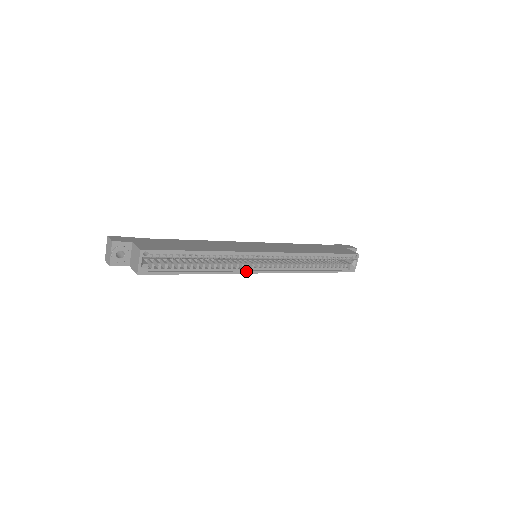
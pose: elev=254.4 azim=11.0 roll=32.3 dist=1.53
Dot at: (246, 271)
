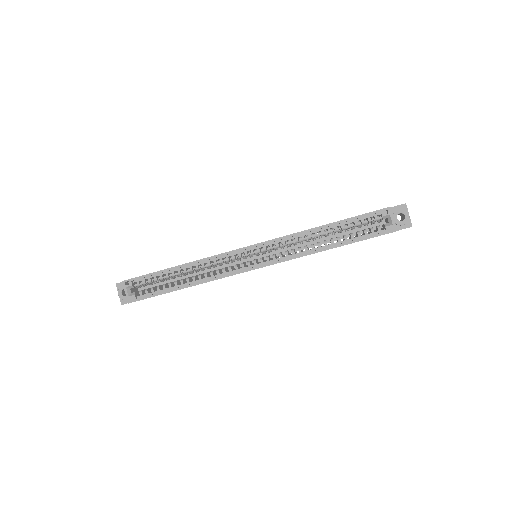
Dot at: (234, 272)
